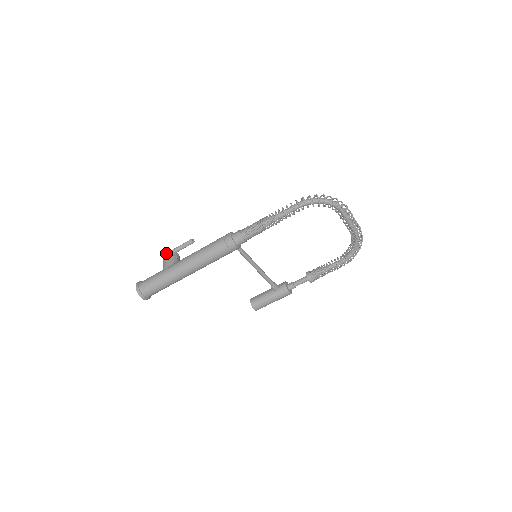
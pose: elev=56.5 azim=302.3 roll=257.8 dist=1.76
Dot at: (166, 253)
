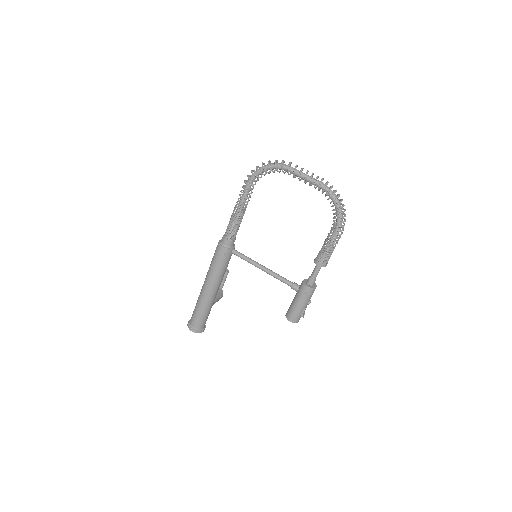
Dot at: occluded
